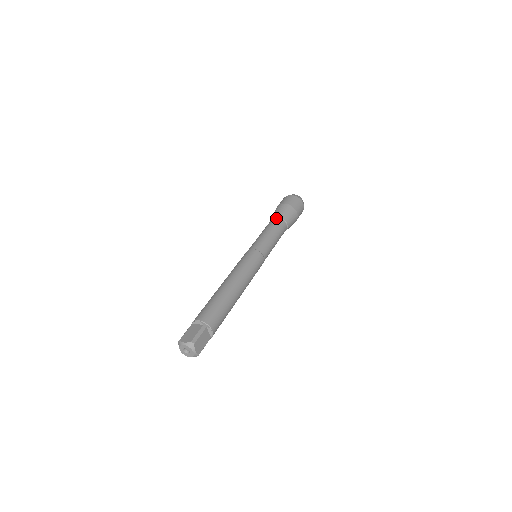
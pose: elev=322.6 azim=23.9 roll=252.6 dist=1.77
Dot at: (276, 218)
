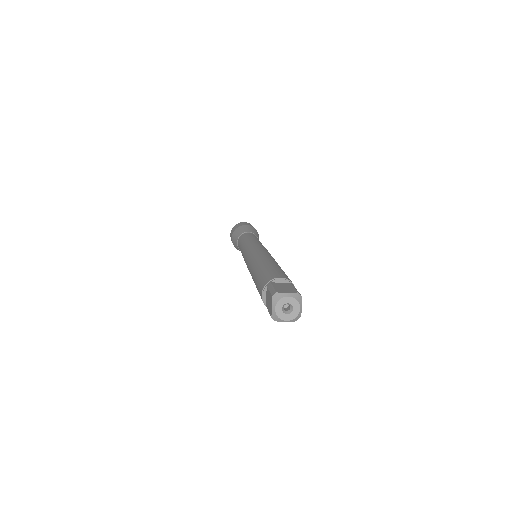
Dot at: (250, 232)
